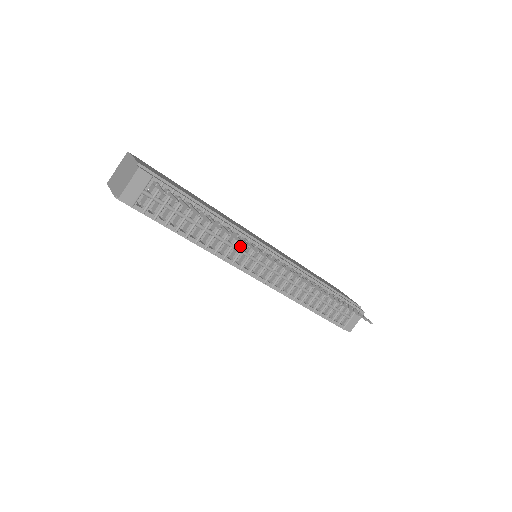
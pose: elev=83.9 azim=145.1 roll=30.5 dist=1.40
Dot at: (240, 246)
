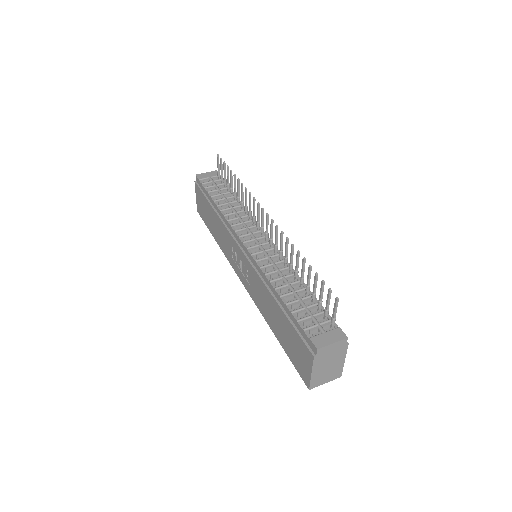
Dot at: (245, 221)
